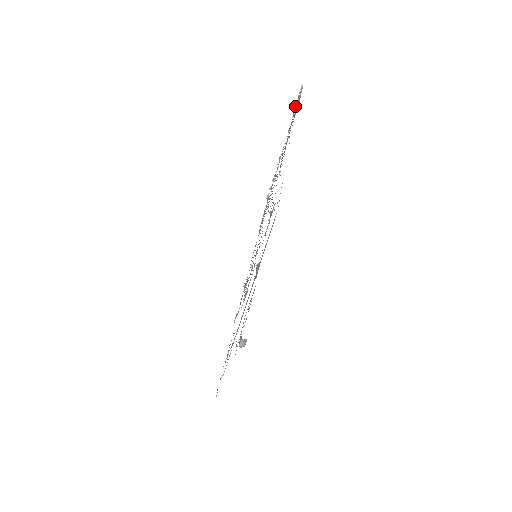
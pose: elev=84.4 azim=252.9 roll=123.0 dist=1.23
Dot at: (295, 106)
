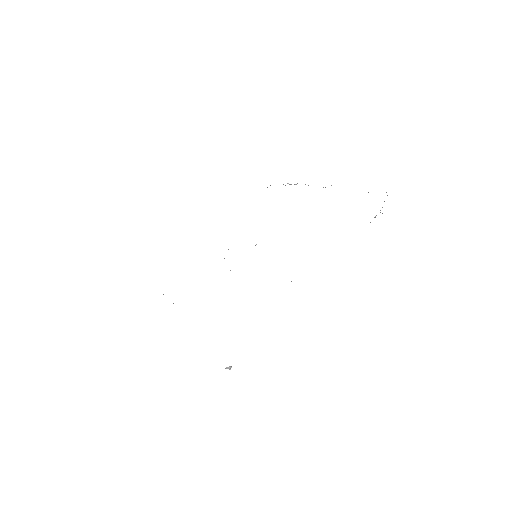
Dot at: occluded
